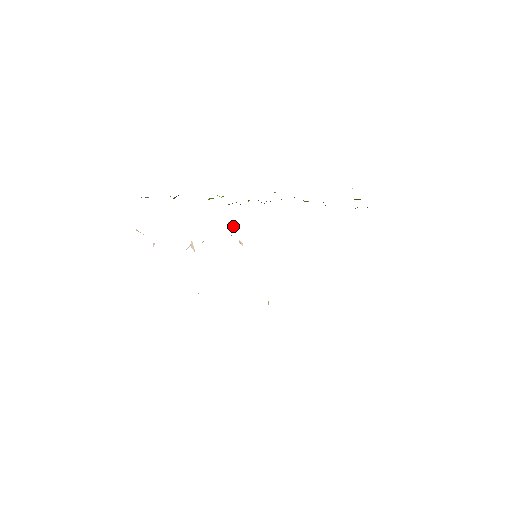
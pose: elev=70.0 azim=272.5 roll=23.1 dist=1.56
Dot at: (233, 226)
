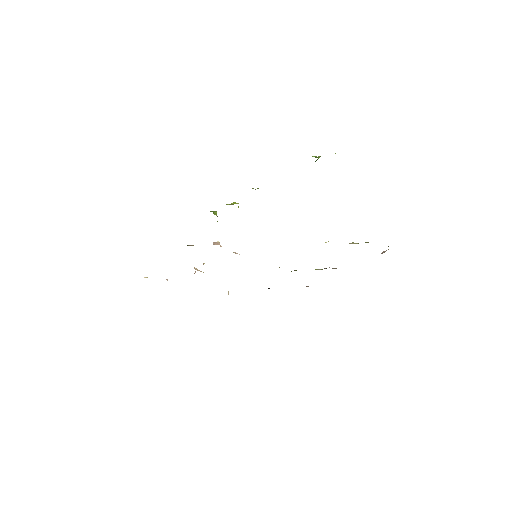
Dot at: (219, 243)
